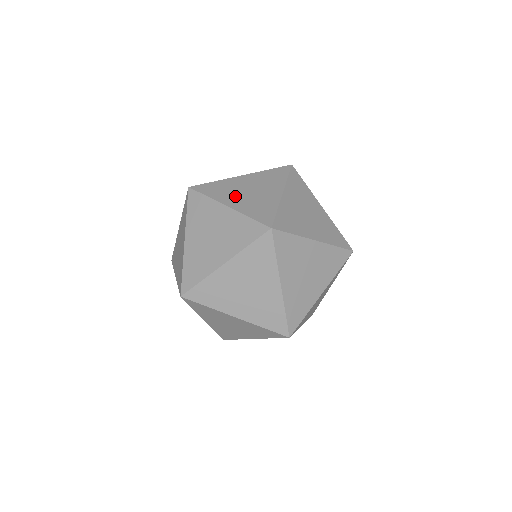
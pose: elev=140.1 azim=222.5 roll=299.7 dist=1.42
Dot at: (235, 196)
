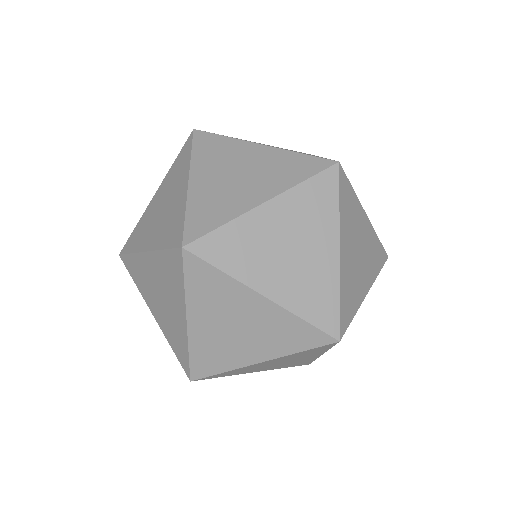
Dot at: occluded
